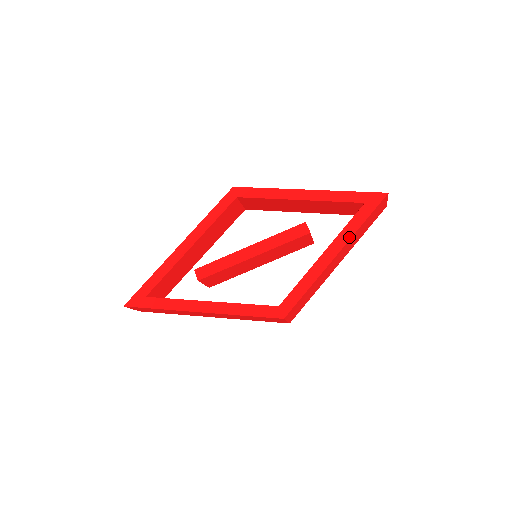
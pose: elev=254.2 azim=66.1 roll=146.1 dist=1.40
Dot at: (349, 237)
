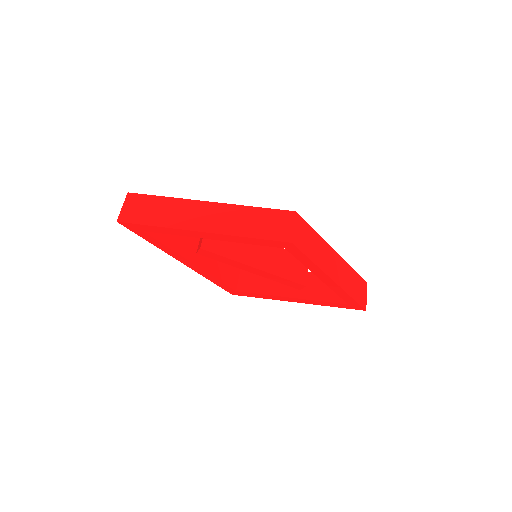
Dot at: (316, 304)
